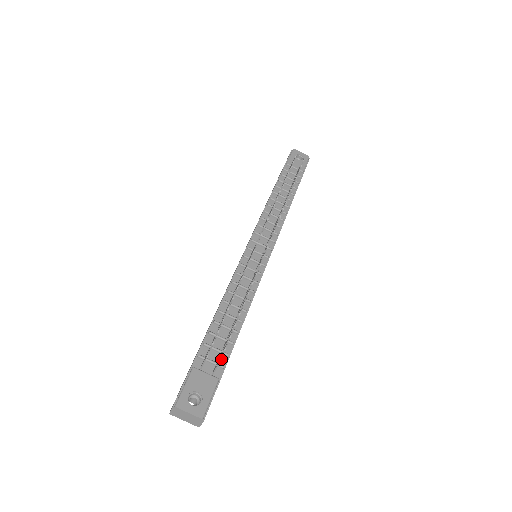
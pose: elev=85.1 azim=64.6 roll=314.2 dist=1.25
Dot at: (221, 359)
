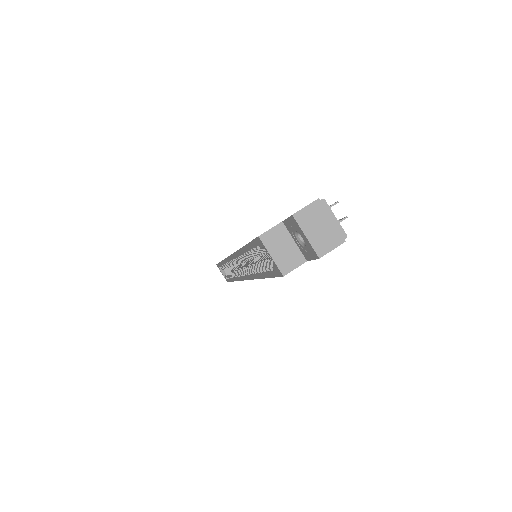
Dot at: (347, 217)
